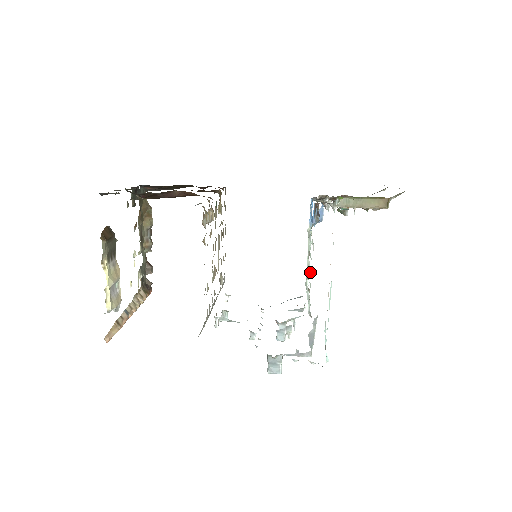
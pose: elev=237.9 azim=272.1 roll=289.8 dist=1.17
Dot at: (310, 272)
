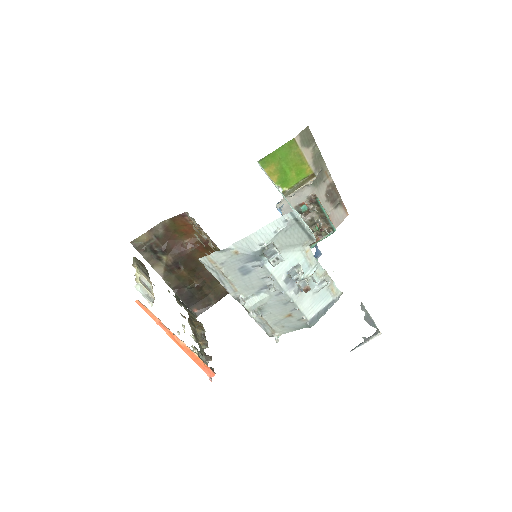
Dot at: occluded
